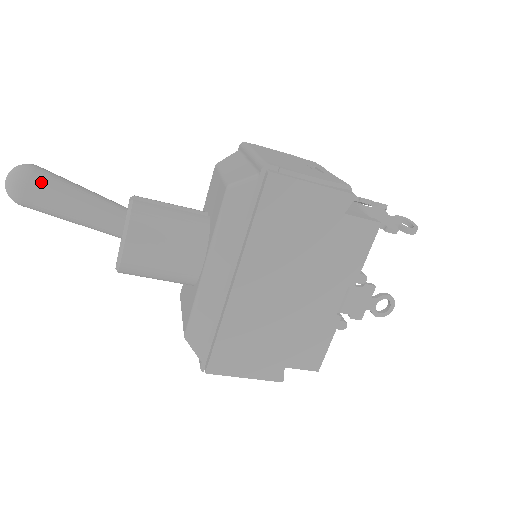
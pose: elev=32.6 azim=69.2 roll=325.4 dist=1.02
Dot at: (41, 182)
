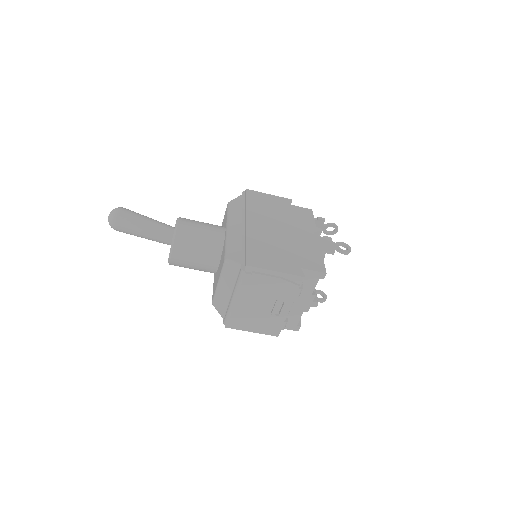
Dot at: (130, 210)
